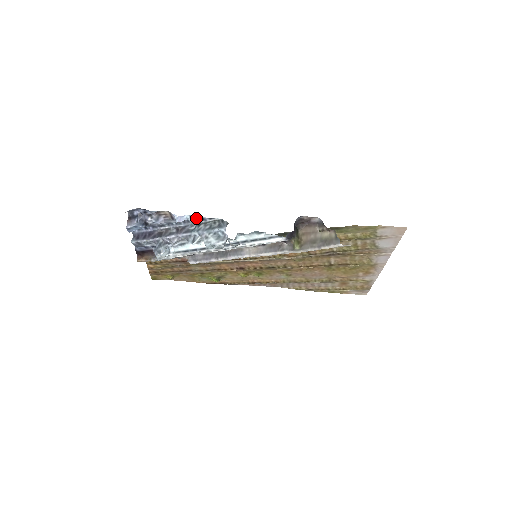
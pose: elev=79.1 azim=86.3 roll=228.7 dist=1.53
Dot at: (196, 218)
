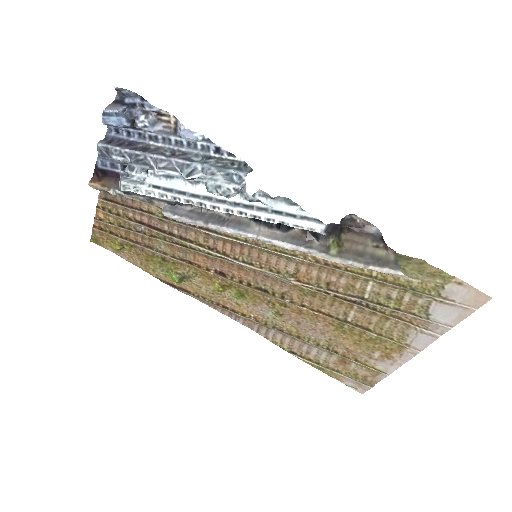
Dot at: (210, 145)
